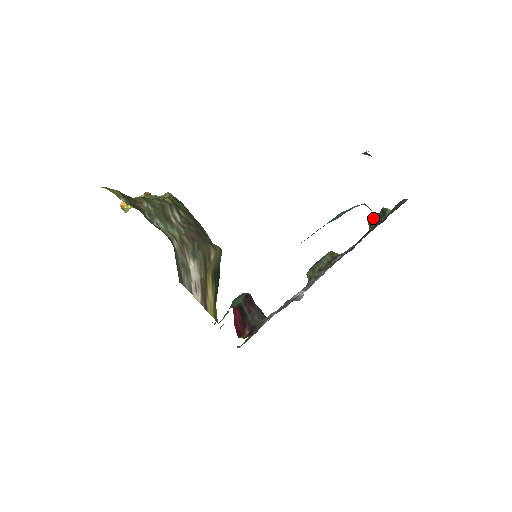
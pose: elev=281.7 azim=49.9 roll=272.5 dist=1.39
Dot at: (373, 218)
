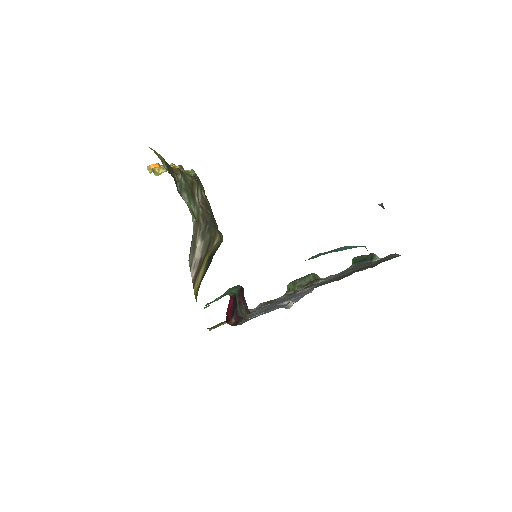
Dot at: (359, 258)
